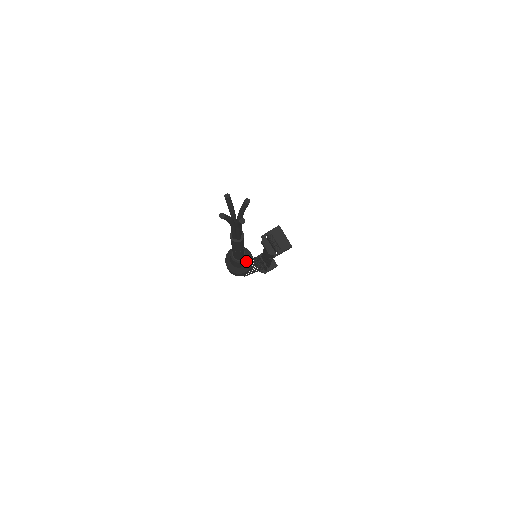
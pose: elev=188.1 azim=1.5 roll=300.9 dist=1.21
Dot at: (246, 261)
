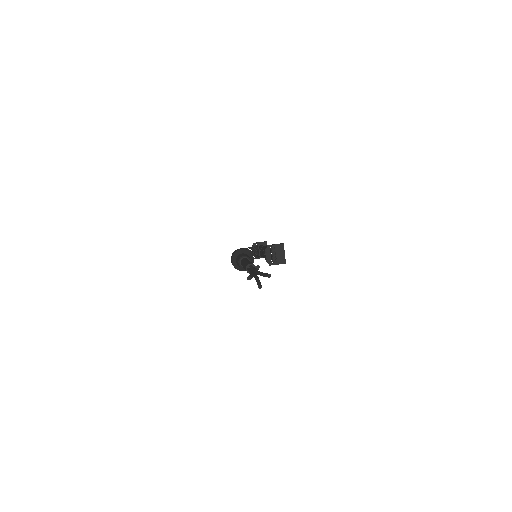
Dot at: occluded
